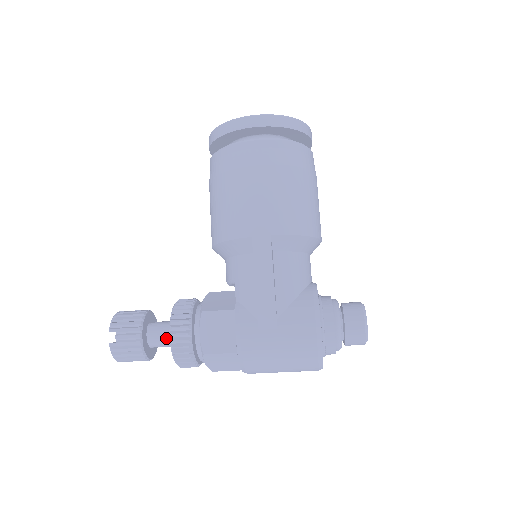
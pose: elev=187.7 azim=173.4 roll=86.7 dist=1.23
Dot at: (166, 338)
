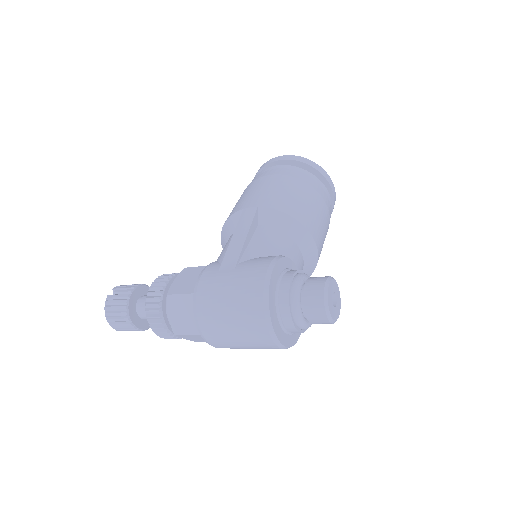
Dot at: occluded
